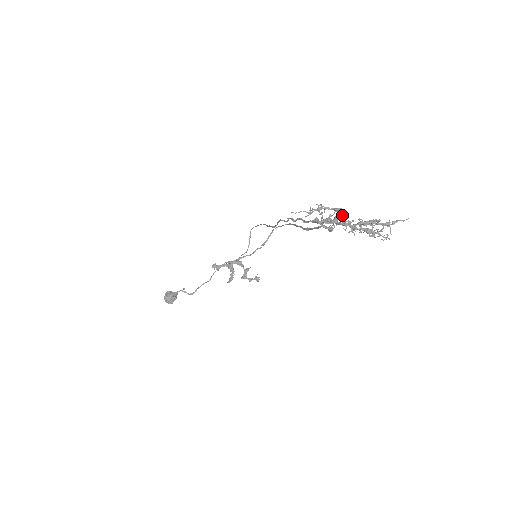
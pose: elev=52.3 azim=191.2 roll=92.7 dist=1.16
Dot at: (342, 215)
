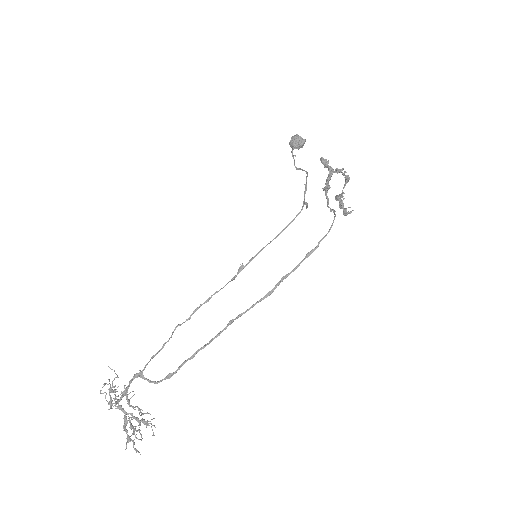
Dot at: occluded
